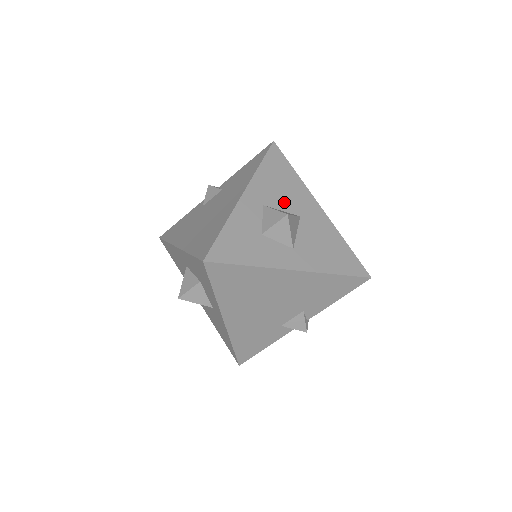
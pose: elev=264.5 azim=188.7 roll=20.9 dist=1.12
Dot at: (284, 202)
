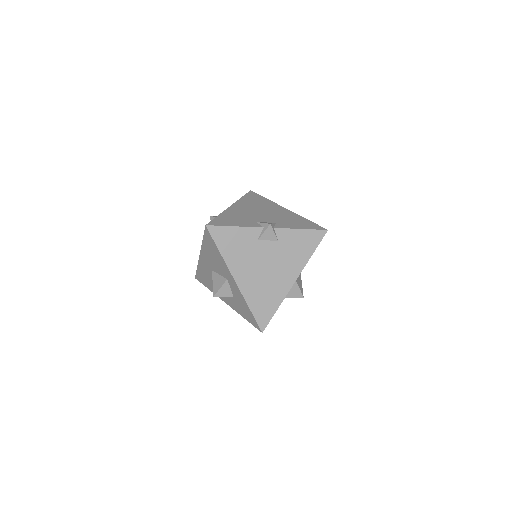
Dot at: occluded
